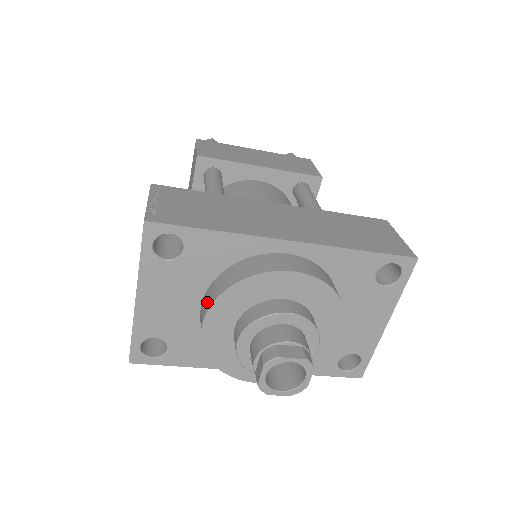
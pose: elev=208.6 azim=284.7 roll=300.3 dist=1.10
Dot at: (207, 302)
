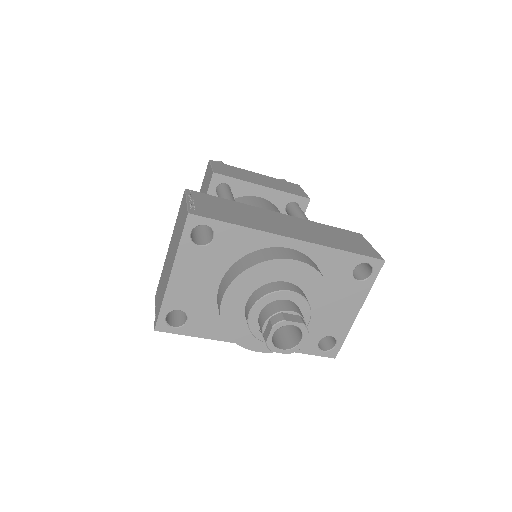
Dot at: (227, 281)
